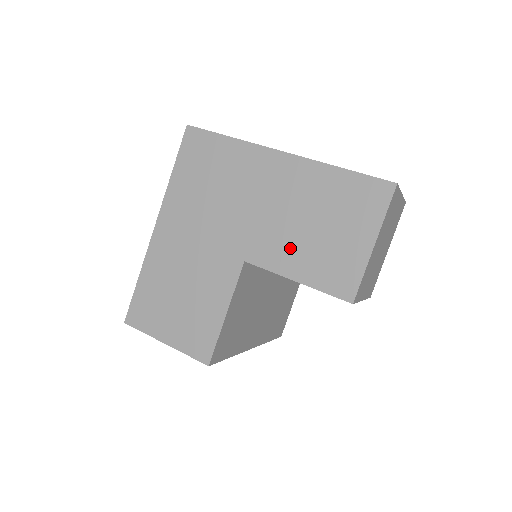
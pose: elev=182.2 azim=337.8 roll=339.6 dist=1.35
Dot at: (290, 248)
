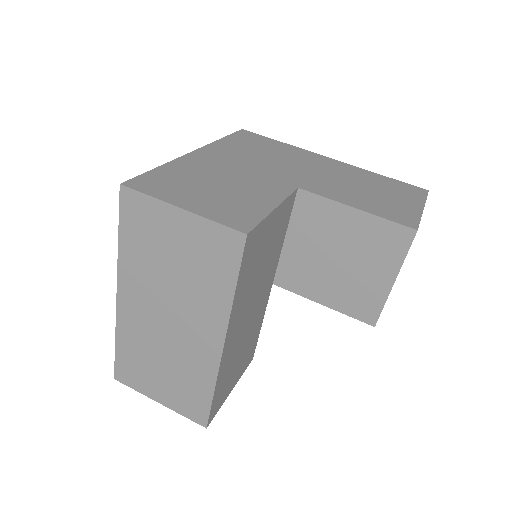
Dot at: (346, 192)
